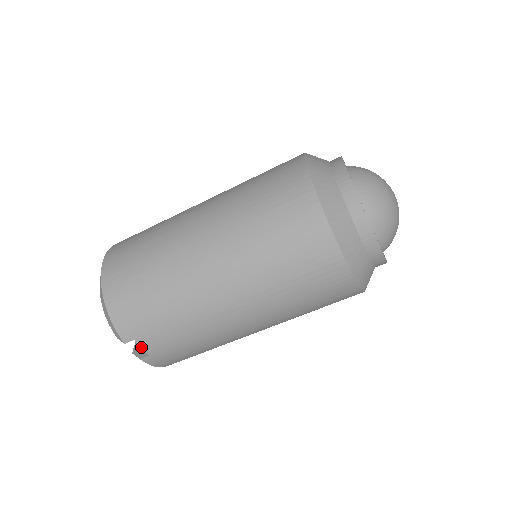
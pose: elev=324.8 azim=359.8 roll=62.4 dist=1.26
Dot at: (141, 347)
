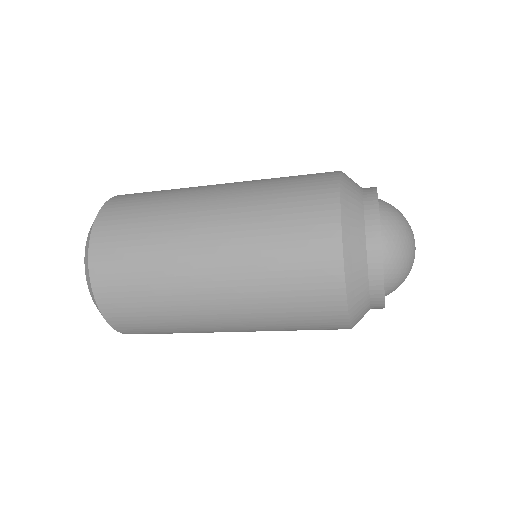
Dot at: occluded
